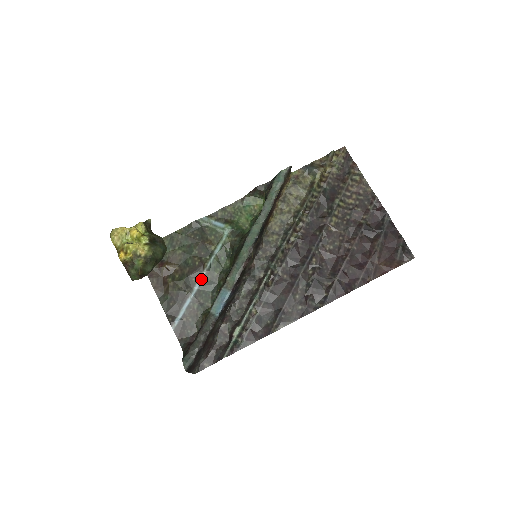
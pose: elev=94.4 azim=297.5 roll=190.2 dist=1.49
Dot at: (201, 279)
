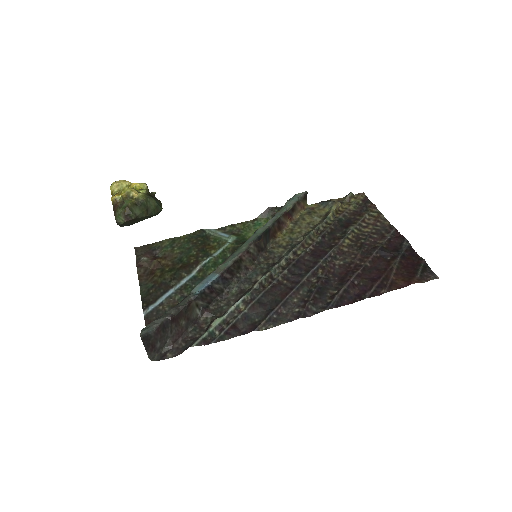
Dot at: (192, 275)
